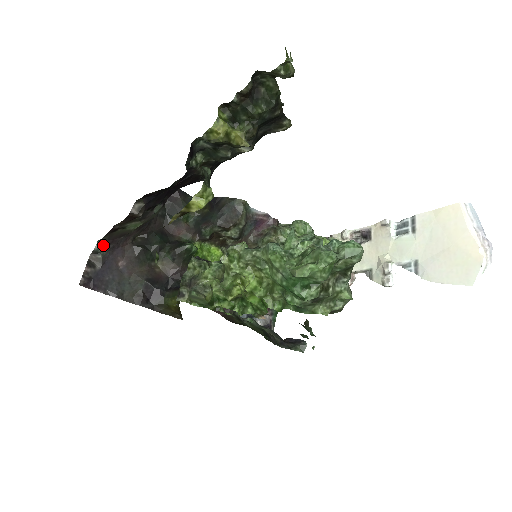
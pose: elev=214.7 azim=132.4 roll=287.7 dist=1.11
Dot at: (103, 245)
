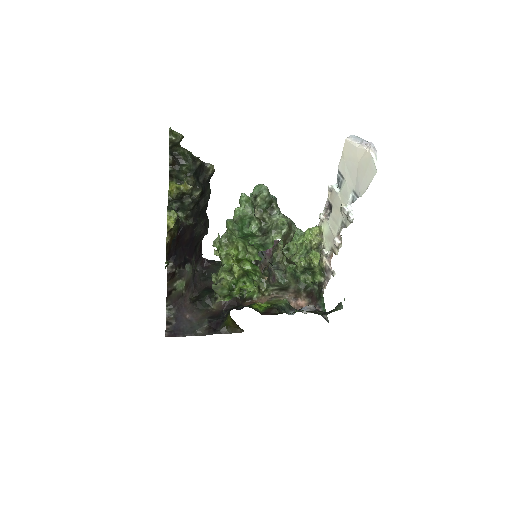
Dot at: (171, 309)
